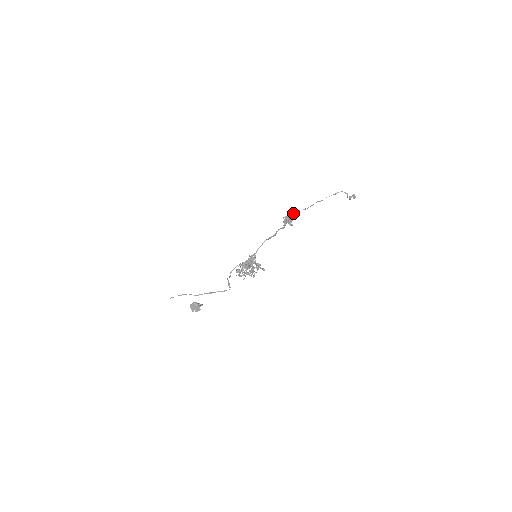
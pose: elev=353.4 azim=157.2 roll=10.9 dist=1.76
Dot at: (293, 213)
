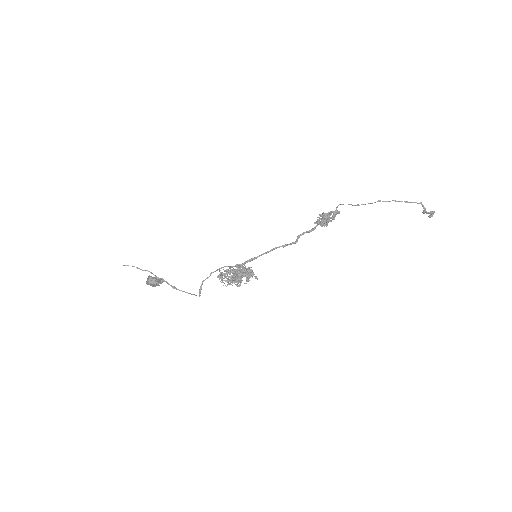
Dot at: (337, 212)
